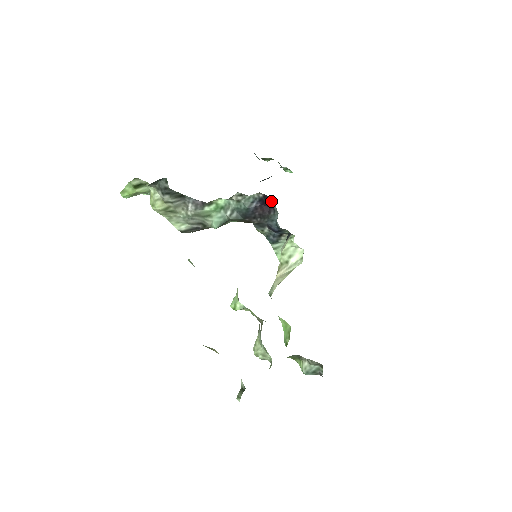
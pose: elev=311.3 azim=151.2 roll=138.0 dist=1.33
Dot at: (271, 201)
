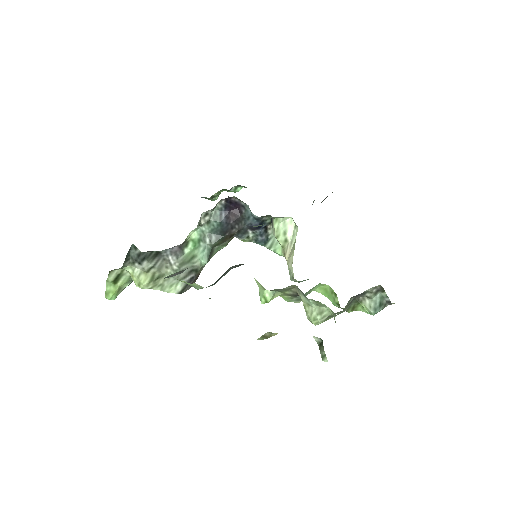
Dot at: (235, 200)
